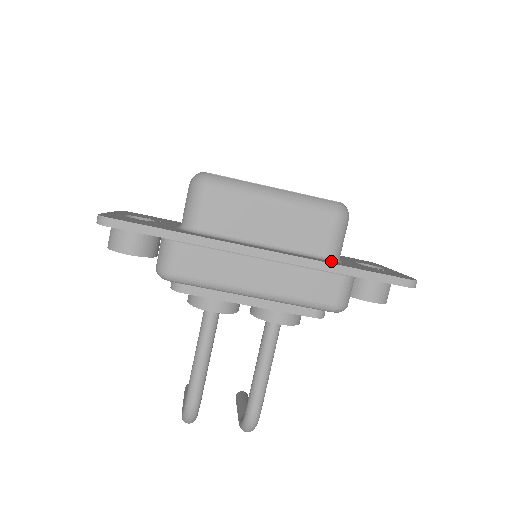
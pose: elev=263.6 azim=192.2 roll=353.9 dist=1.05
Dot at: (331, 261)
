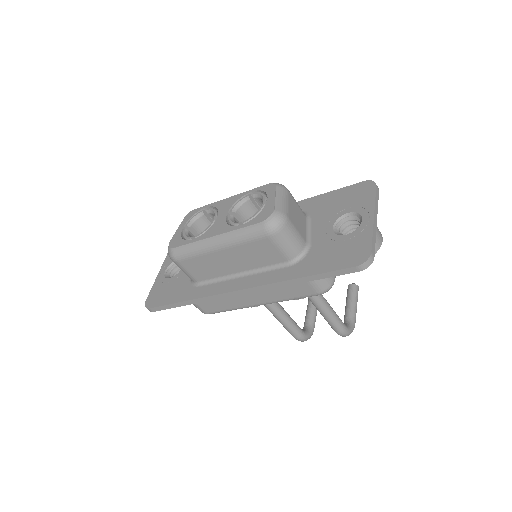
Dot at: (292, 266)
